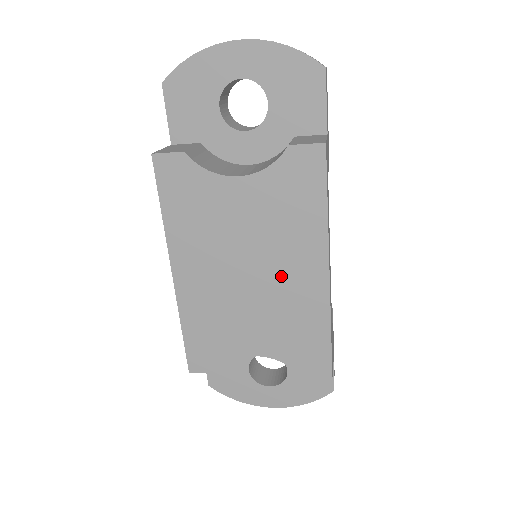
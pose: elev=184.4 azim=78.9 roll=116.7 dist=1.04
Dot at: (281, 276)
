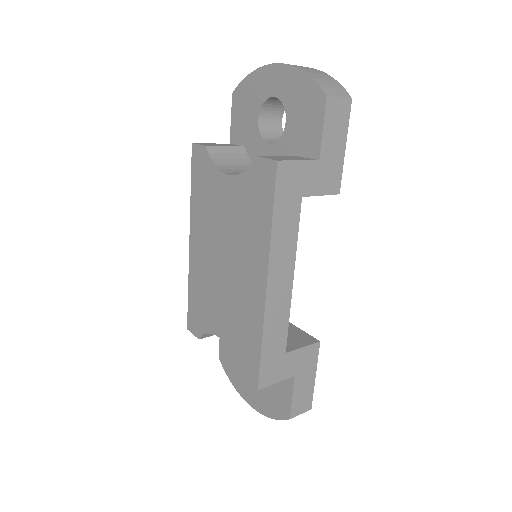
Dot at: (240, 273)
